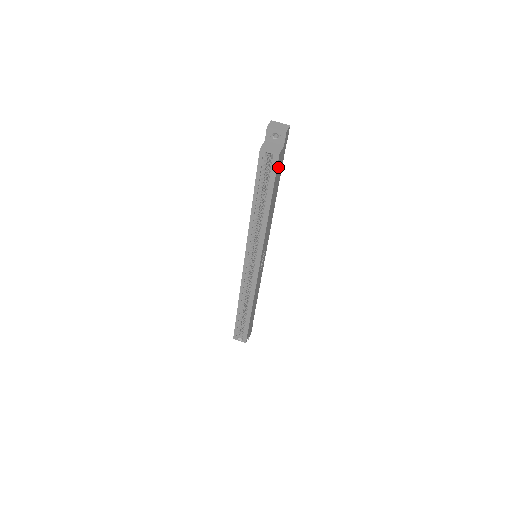
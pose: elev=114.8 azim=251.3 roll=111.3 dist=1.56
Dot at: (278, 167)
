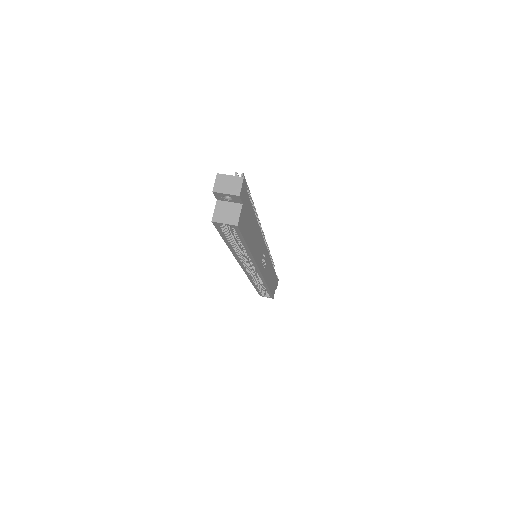
Dot at: (243, 224)
